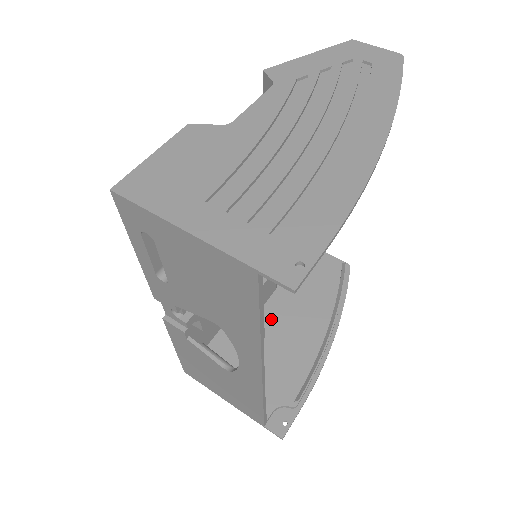
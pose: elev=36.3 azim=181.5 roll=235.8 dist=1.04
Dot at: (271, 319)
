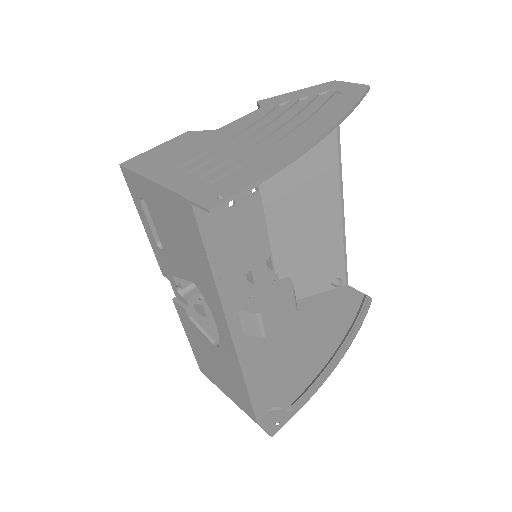
Dot at: (286, 335)
